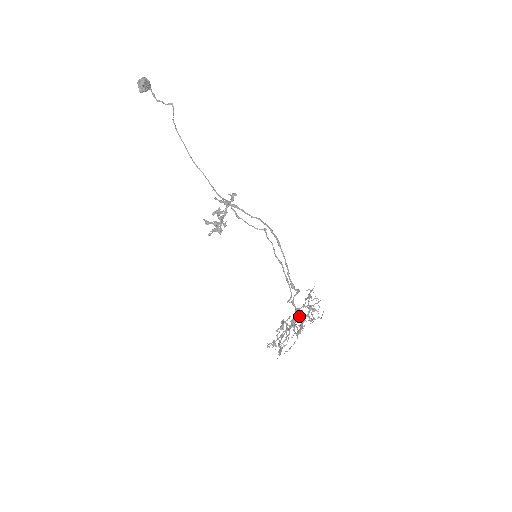
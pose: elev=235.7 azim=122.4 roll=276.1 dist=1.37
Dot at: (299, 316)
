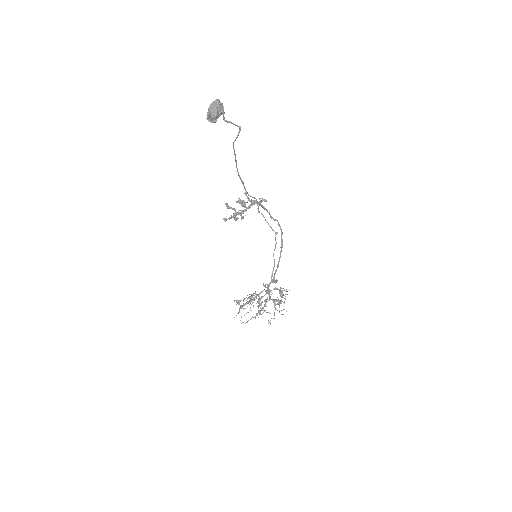
Dot at: occluded
